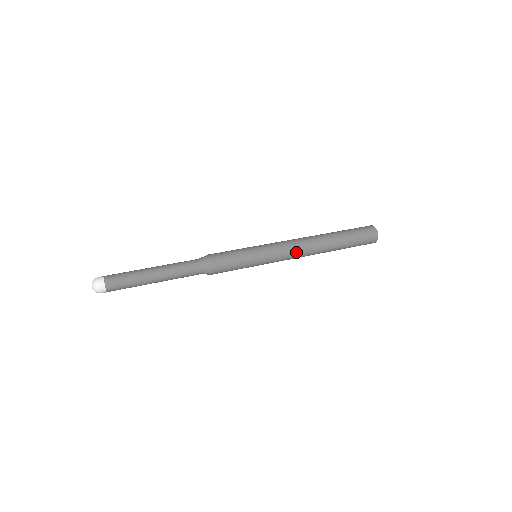
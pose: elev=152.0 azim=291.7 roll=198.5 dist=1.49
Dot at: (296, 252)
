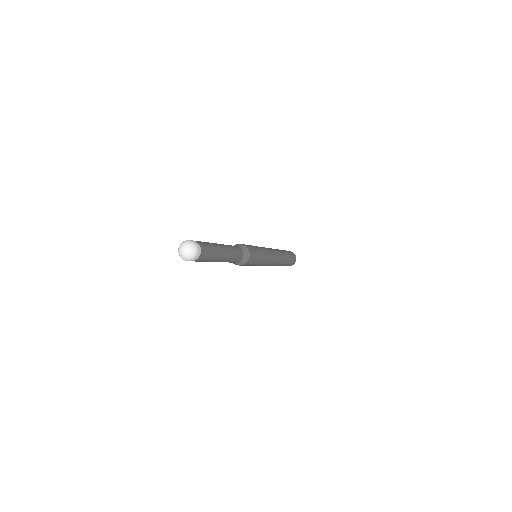
Dot at: (276, 256)
